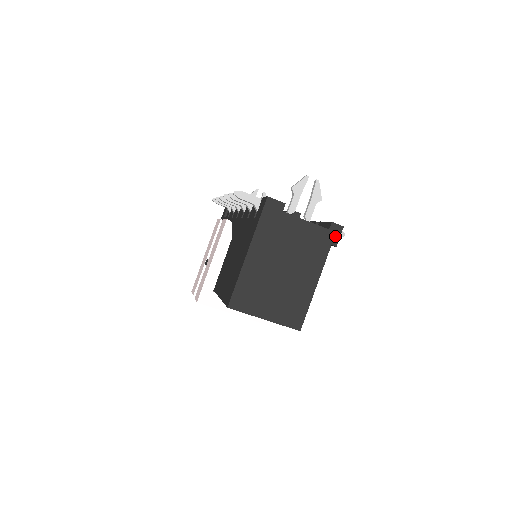
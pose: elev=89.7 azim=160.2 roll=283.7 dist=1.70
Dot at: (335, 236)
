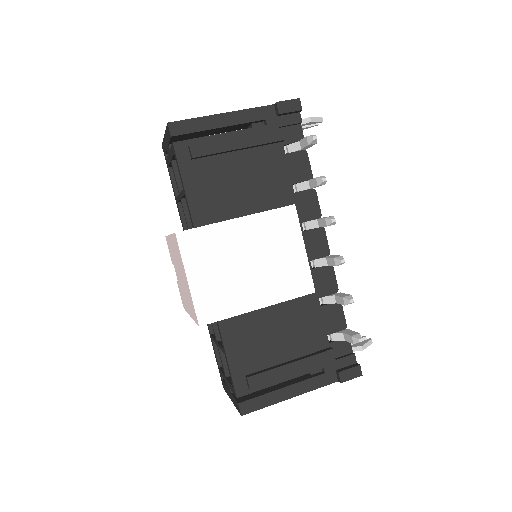
Dot at: (285, 102)
